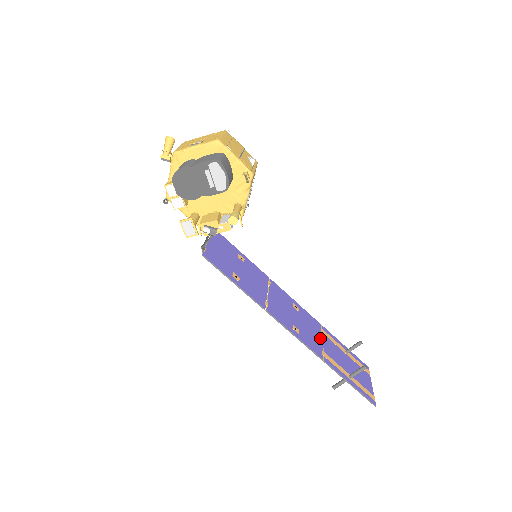
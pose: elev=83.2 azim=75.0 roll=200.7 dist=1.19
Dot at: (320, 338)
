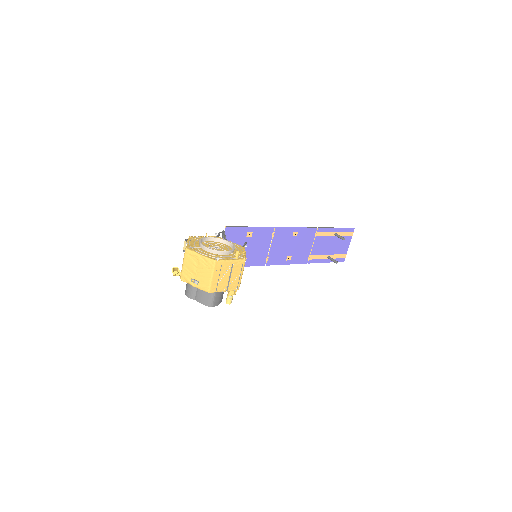
Dot at: (311, 245)
